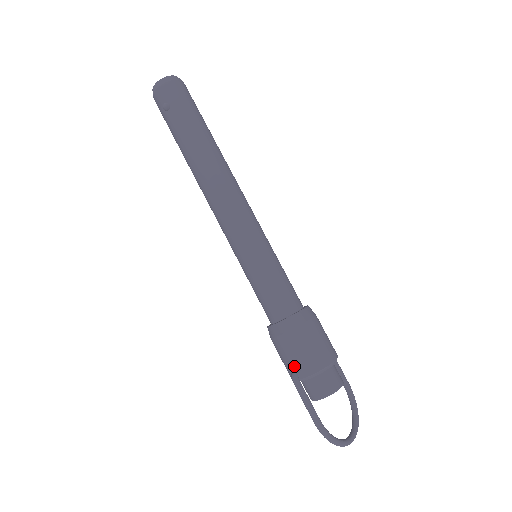
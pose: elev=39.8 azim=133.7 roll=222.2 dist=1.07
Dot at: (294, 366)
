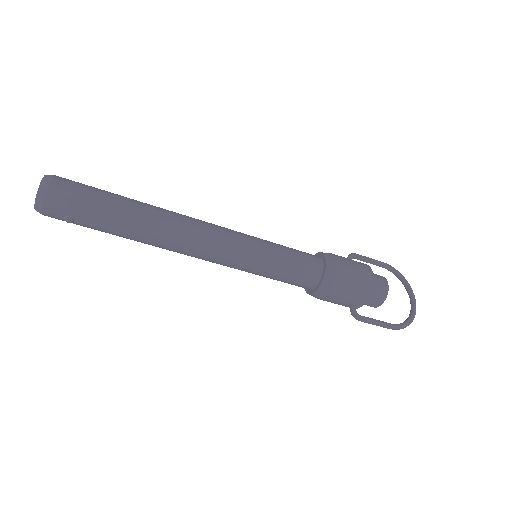
Dot at: (348, 305)
